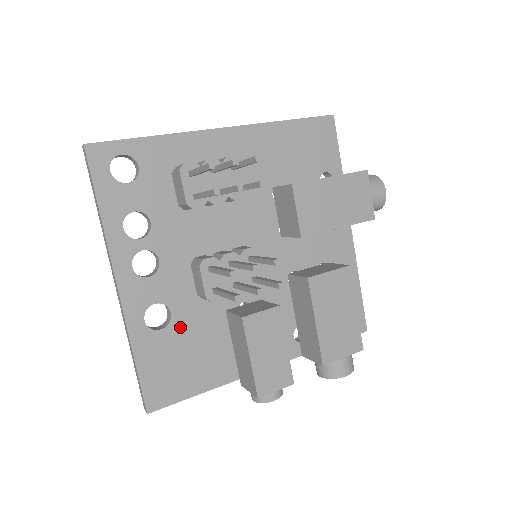
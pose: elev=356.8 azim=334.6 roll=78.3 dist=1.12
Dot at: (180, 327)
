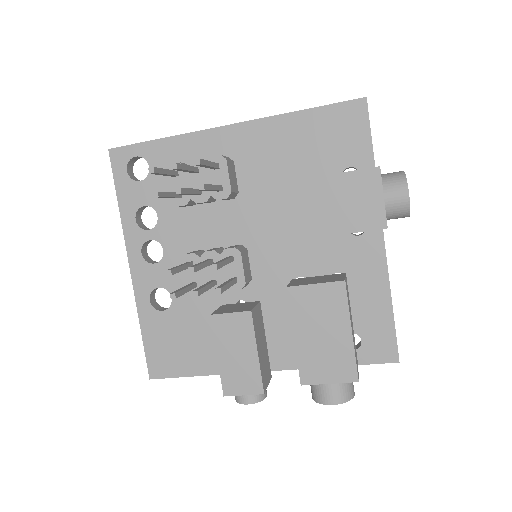
Dot at: (179, 312)
